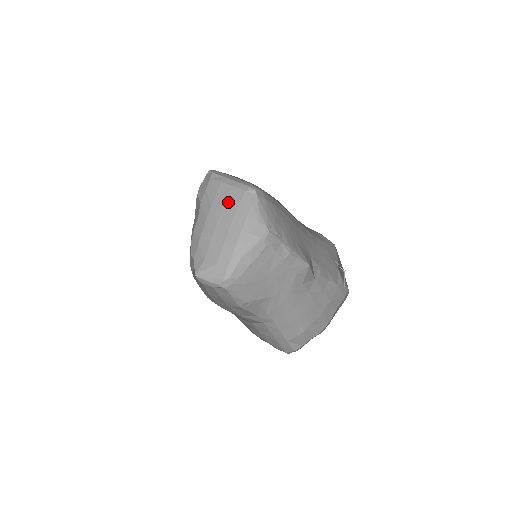
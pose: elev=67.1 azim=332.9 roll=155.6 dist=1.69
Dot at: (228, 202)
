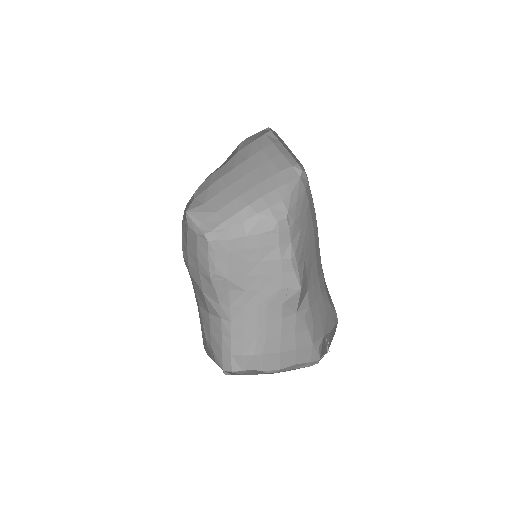
Dot at: (266, 165)
